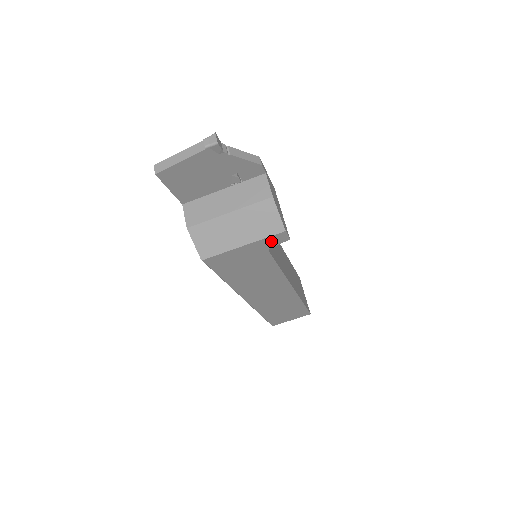
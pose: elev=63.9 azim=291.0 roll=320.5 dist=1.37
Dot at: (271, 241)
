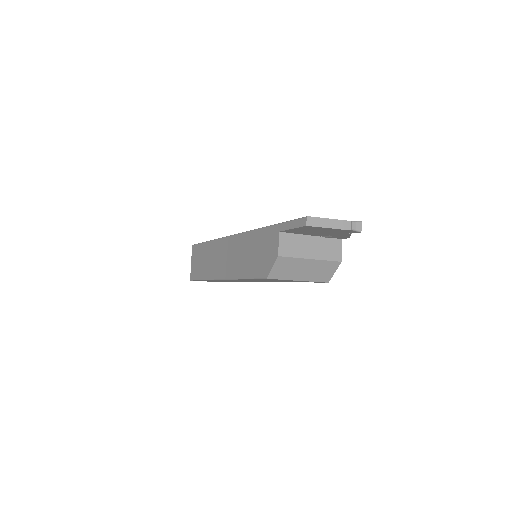
Dot at: occluded
